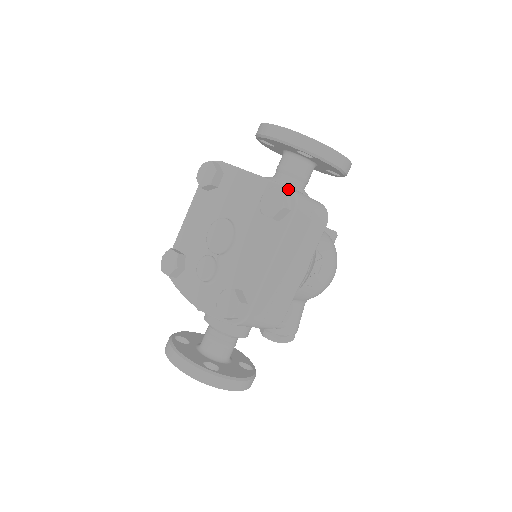
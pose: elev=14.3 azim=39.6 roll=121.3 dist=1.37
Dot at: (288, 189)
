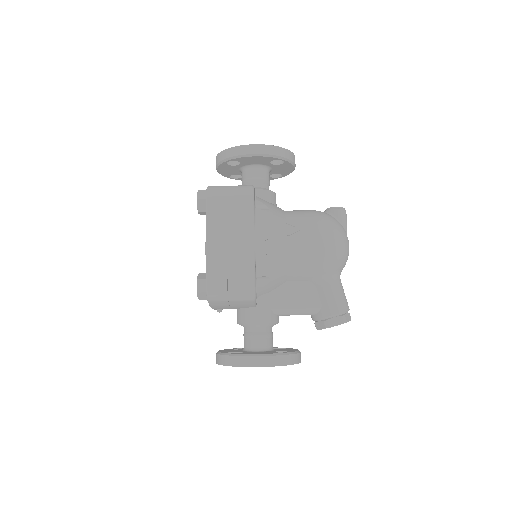
Dot at: occluded
